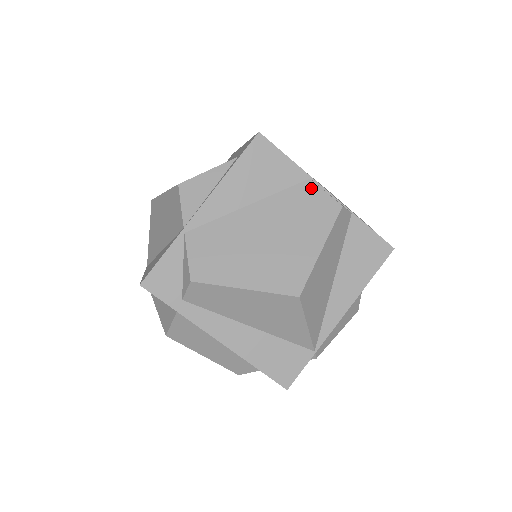
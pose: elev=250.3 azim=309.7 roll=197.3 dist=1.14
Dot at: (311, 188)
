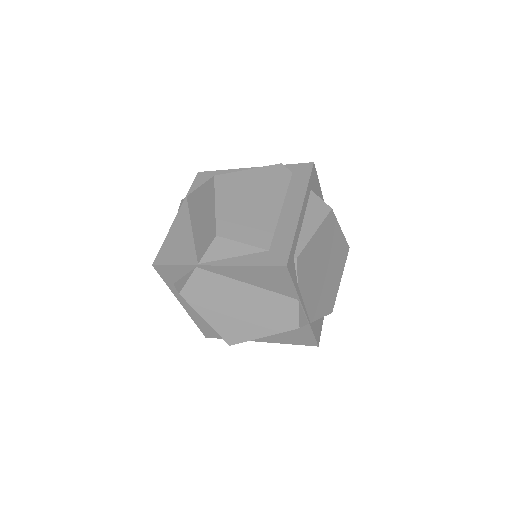
Dot at: (293, 305)
